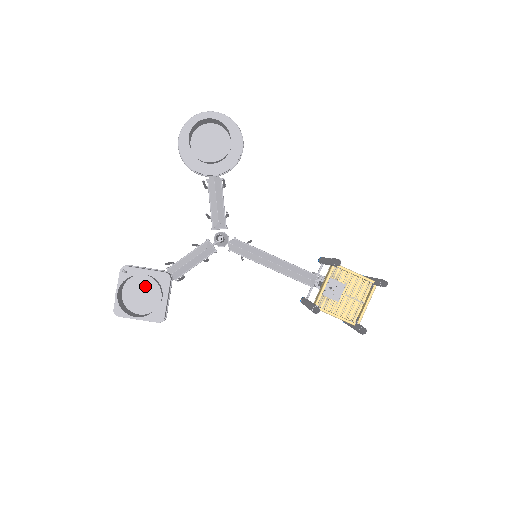
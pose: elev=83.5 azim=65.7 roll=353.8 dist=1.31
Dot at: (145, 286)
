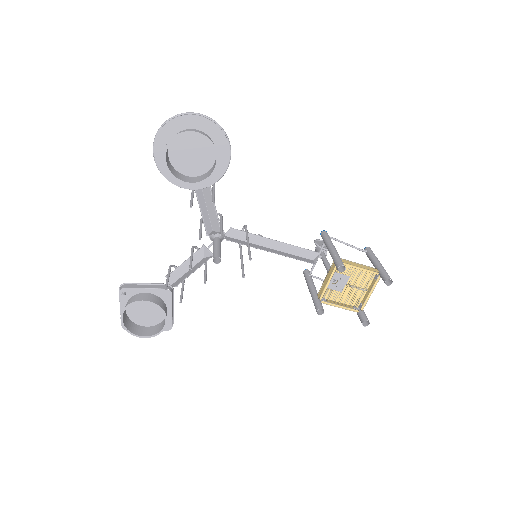
Dot at: (148, 303)
